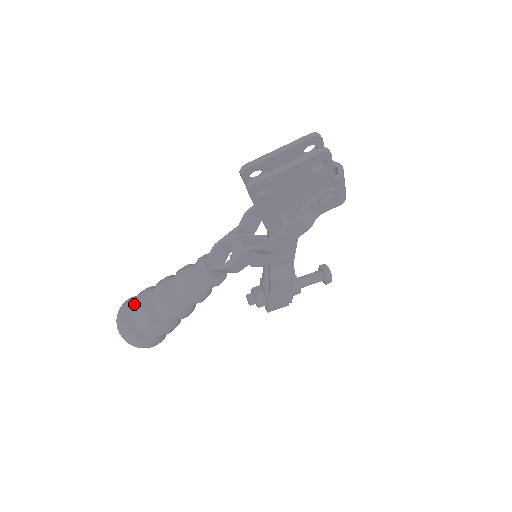
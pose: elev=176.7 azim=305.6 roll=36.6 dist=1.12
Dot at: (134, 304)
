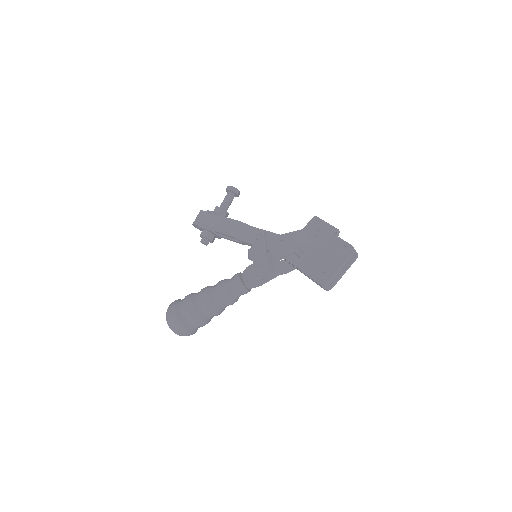
Dot at: (194, 324)
